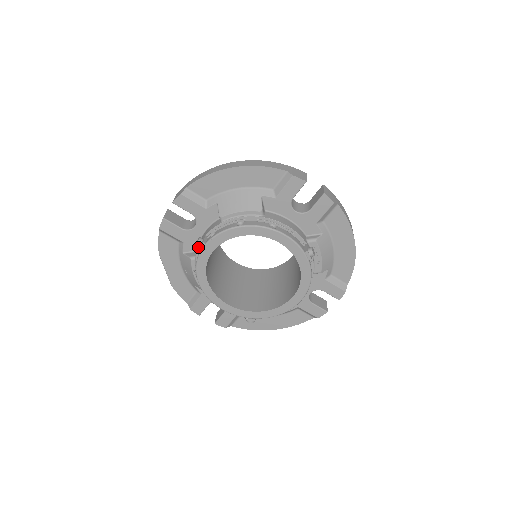
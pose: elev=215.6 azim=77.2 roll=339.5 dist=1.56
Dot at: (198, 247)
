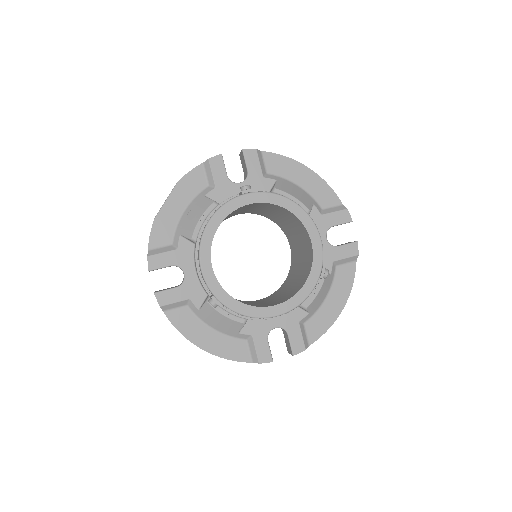
Dot at: (241, 191)
